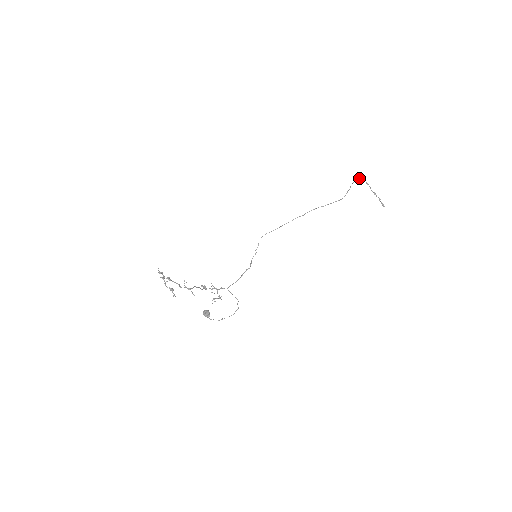
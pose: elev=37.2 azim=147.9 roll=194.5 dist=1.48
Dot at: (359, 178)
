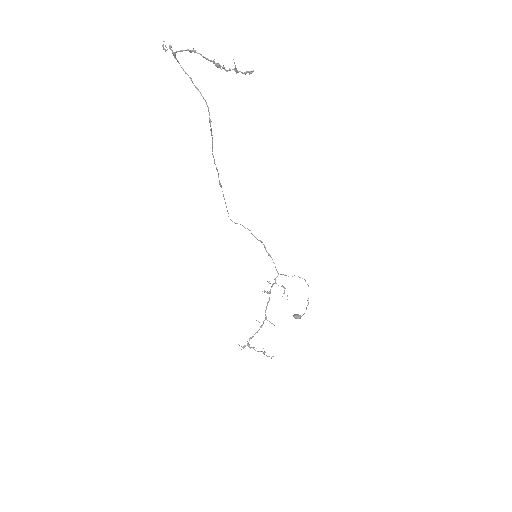
Dot at: (173, 54)
